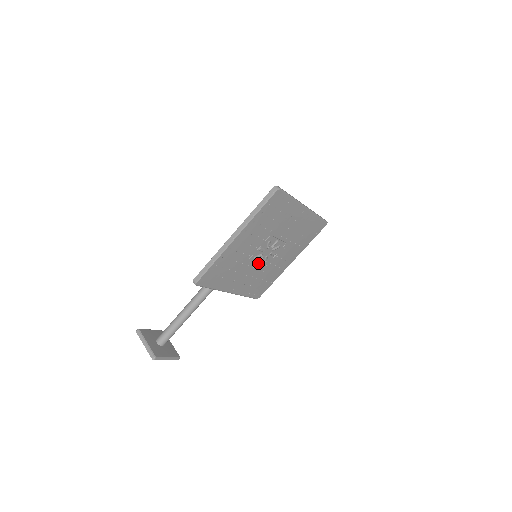
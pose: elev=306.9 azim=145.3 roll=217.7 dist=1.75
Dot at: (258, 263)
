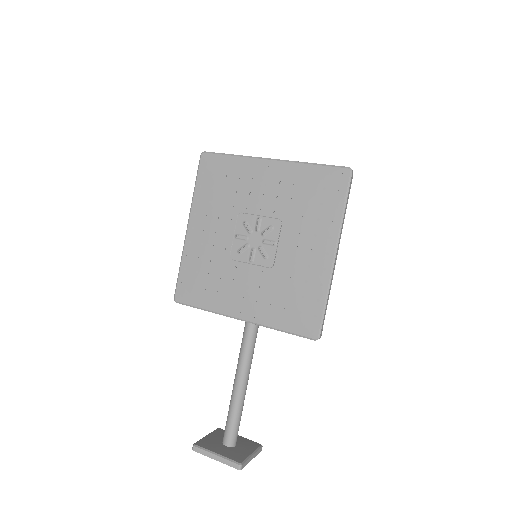
Dot at: (254, 261)
